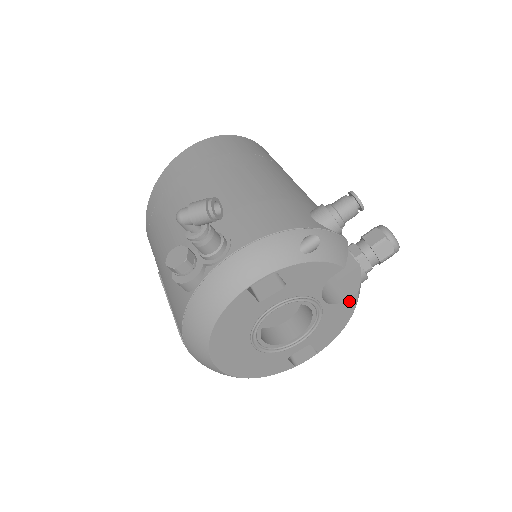
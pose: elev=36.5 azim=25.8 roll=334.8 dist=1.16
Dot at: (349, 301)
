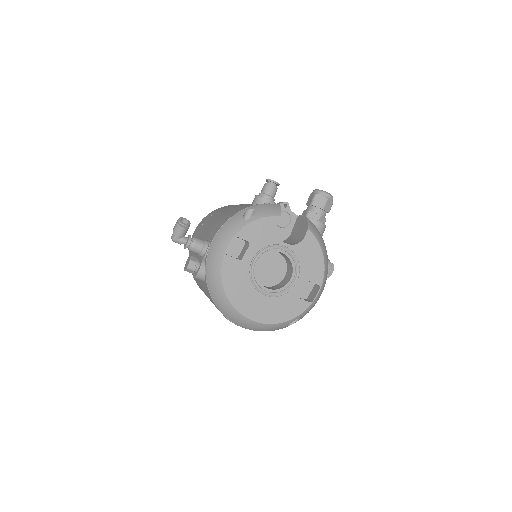
Dot at: (307, 238)
